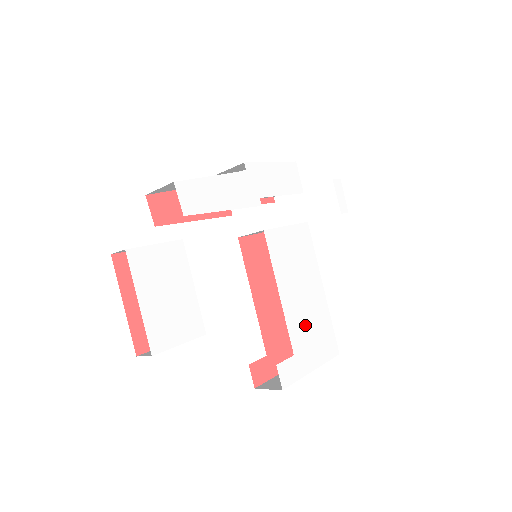
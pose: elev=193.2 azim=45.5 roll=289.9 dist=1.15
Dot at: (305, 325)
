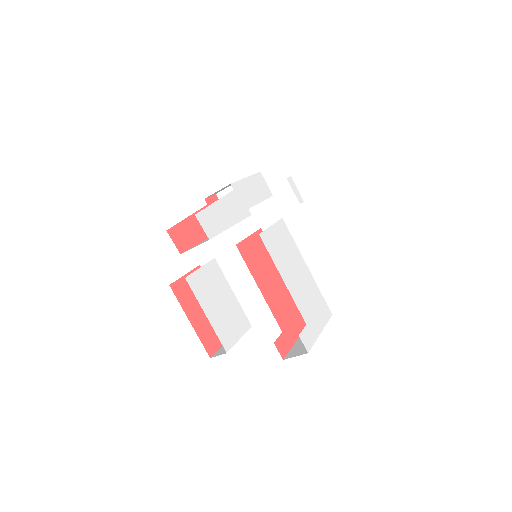
Dot at: (306, 299)
